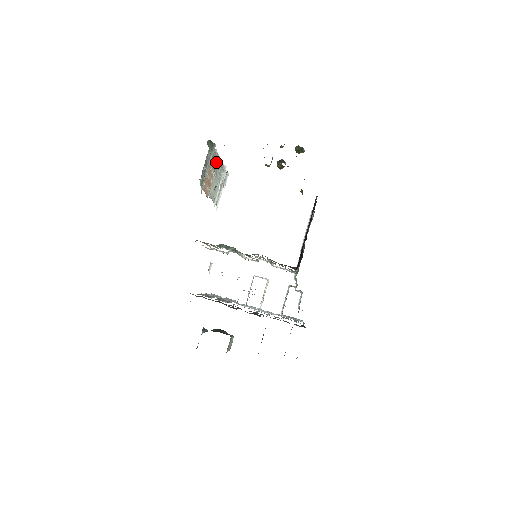
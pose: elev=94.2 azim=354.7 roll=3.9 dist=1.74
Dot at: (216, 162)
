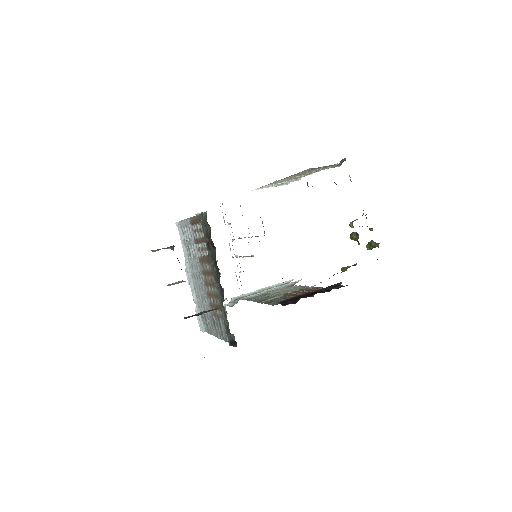
Dot at: occluded
